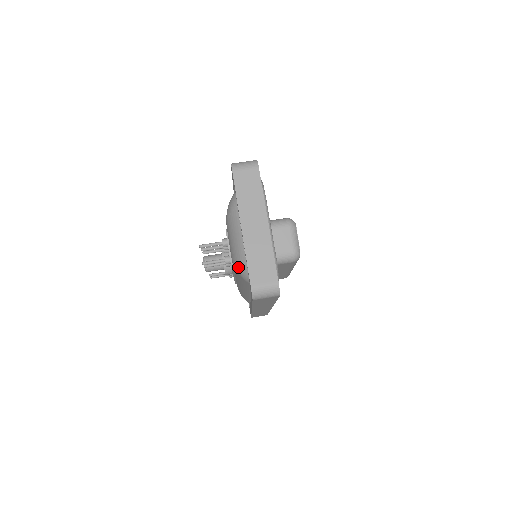
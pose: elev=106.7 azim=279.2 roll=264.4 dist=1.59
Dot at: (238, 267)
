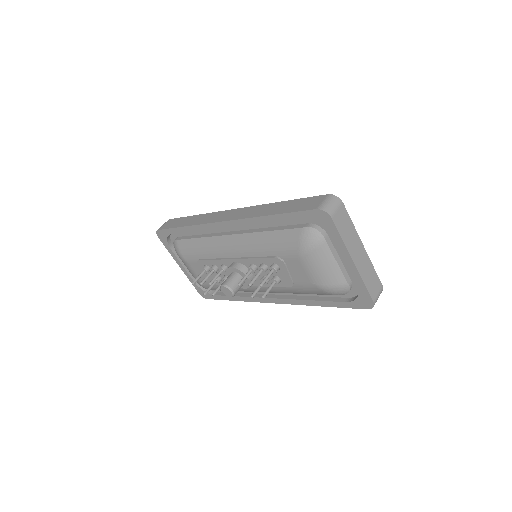
Dot at: (334, 290)
